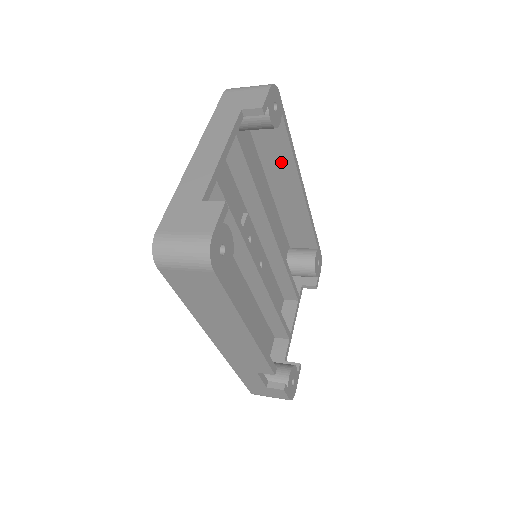
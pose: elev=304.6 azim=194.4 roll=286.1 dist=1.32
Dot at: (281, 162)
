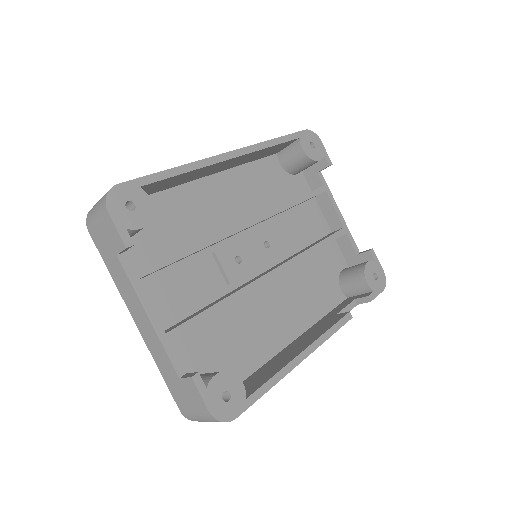
Dot at: (189, 176)
